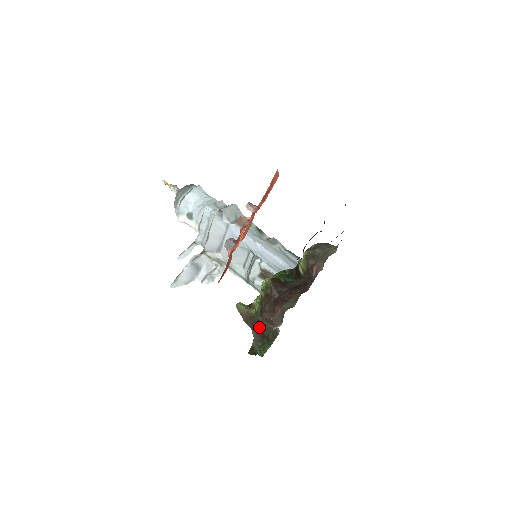
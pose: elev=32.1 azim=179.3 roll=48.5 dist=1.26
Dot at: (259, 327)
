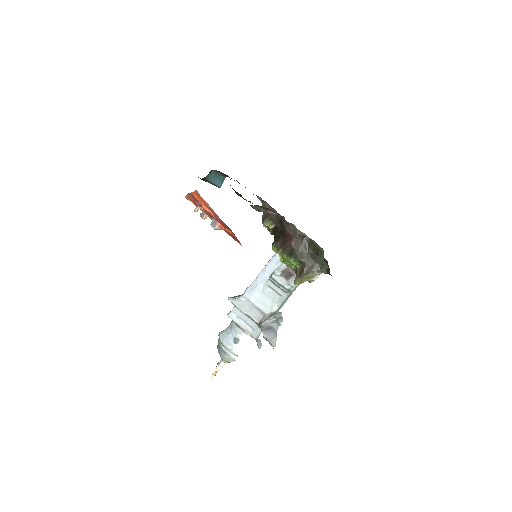
Dot at: (307, 259)
